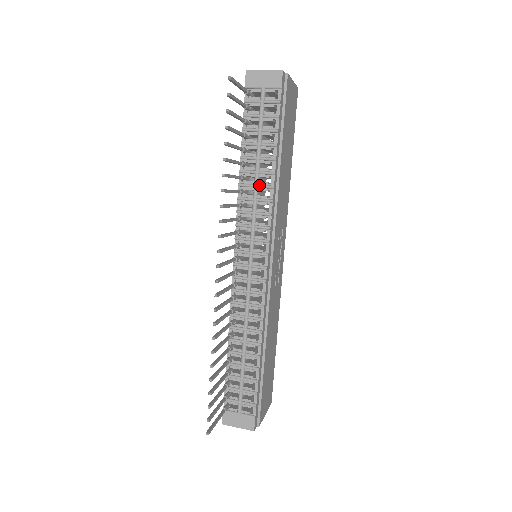
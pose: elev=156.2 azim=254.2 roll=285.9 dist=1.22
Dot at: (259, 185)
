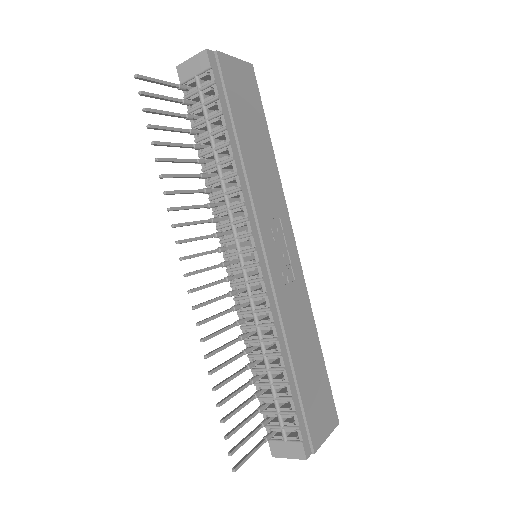
Dot at: (223, 177)
